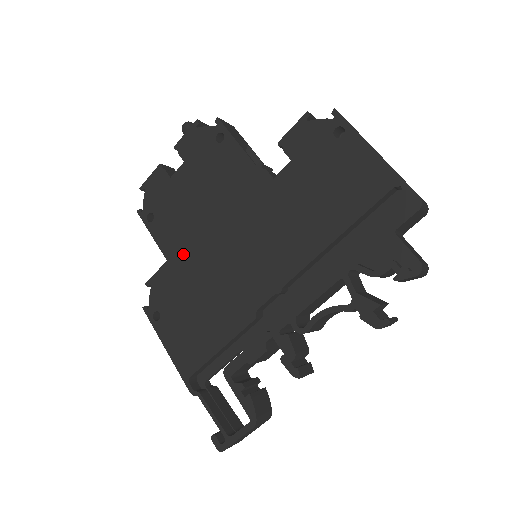
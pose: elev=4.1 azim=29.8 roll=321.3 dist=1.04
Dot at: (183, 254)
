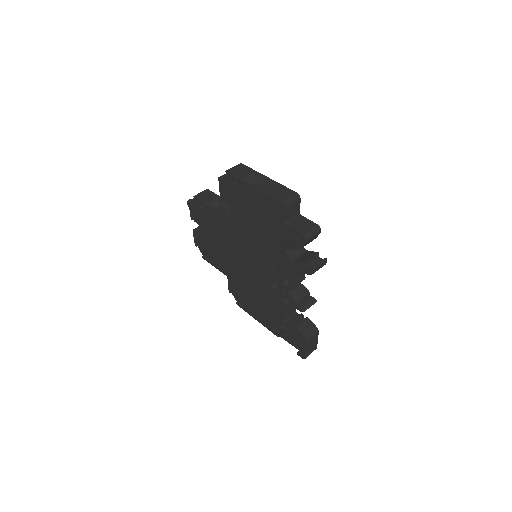
Dot at: (230, 271)
